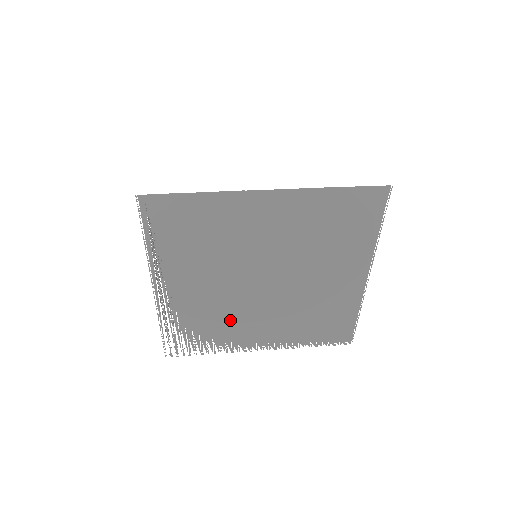
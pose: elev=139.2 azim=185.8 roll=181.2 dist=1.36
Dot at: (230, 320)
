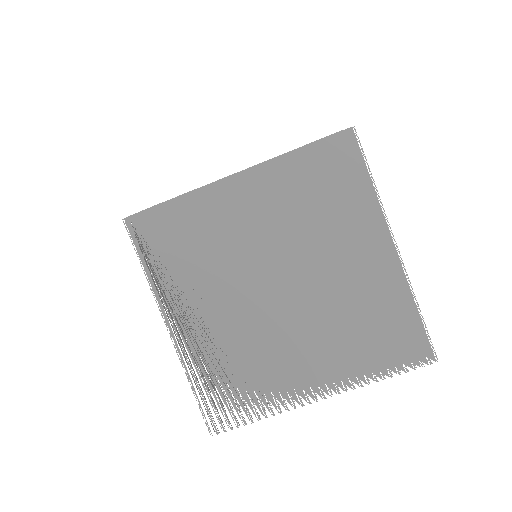
Dot at: (264, 356)
